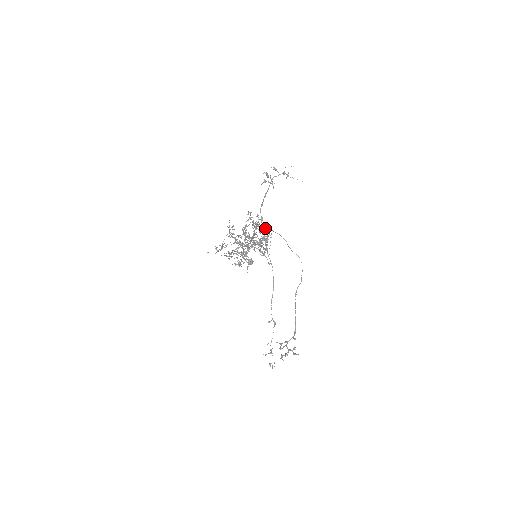
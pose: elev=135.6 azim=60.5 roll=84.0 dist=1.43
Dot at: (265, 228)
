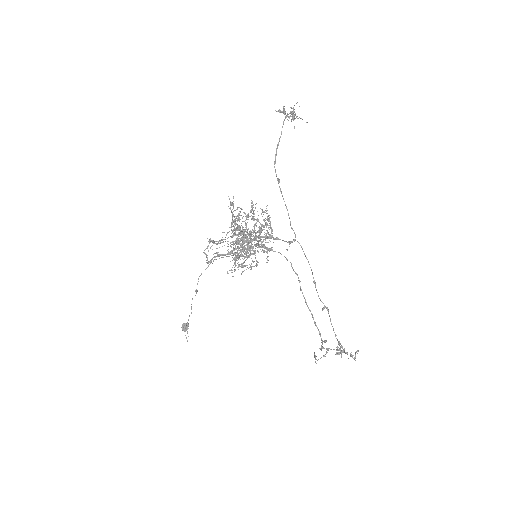
Dot at: (266, 206)
